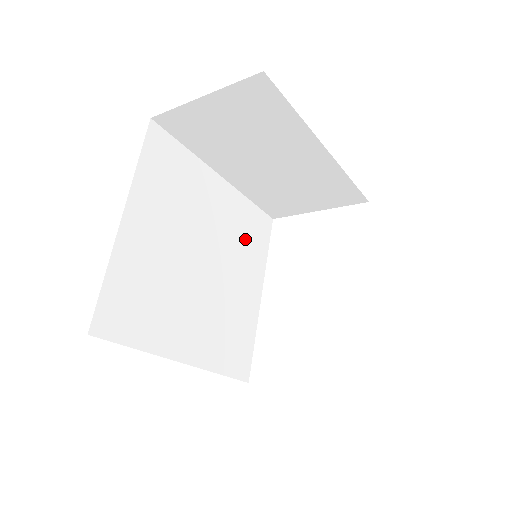
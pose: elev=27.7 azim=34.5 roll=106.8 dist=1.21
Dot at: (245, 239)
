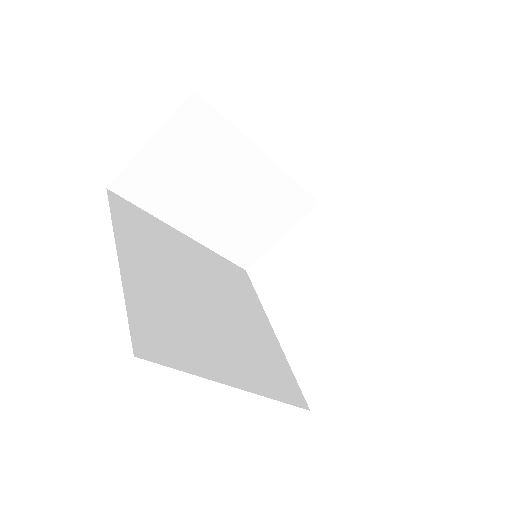
Dot at: (232, 284)
